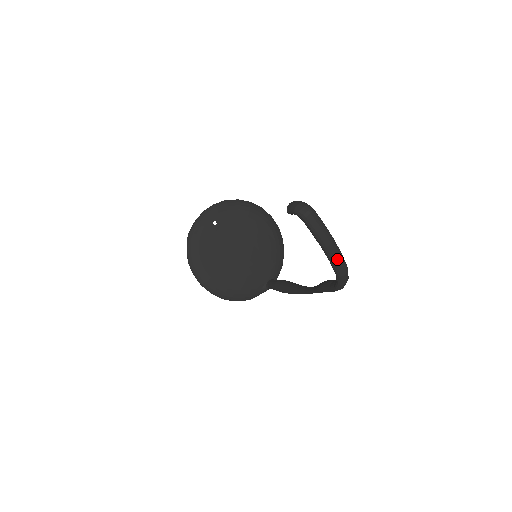
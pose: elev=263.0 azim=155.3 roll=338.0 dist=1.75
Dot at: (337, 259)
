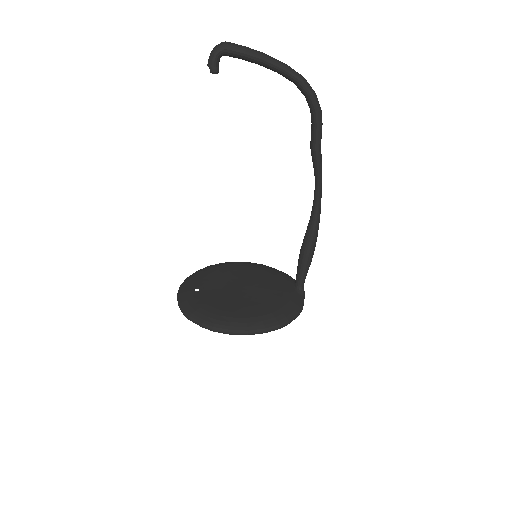
Dot at: (283, 63)
